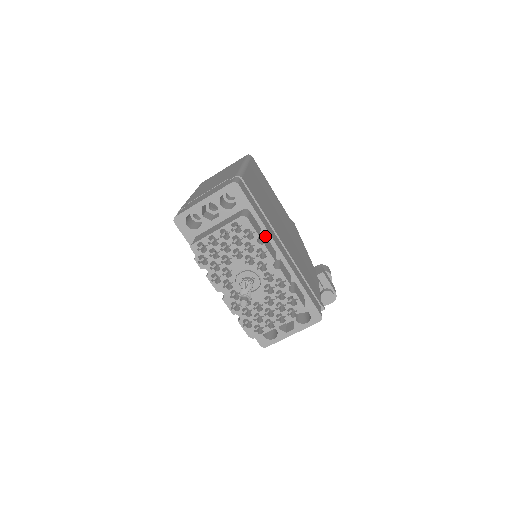
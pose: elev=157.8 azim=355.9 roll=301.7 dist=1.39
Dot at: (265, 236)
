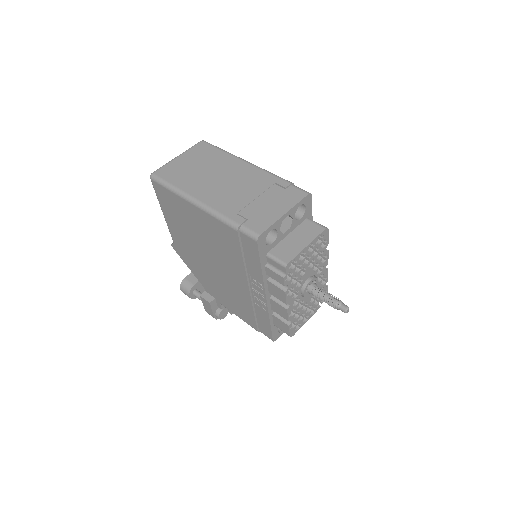
Dot at: occluded
